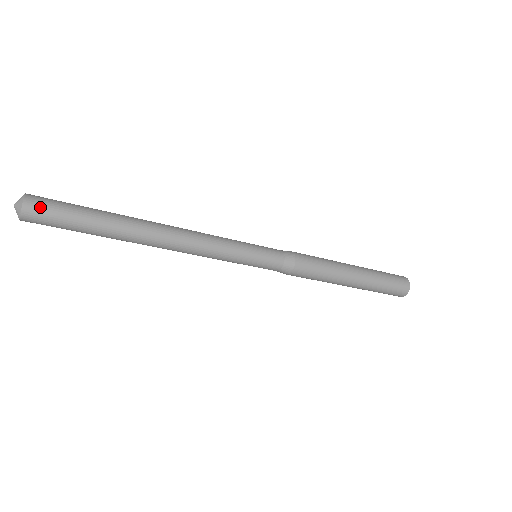
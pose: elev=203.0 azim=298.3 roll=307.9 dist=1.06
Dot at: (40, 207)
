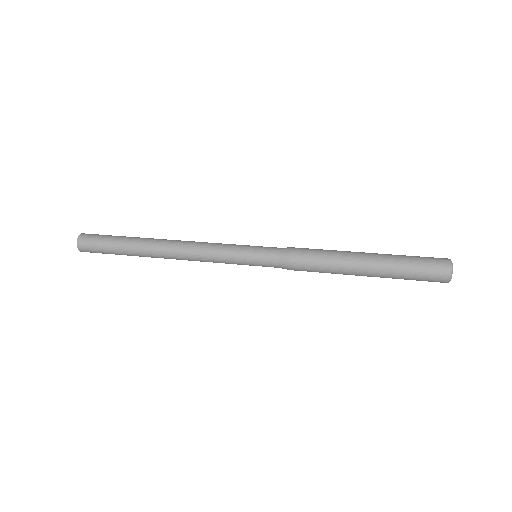
Dot at: (87, 249)
